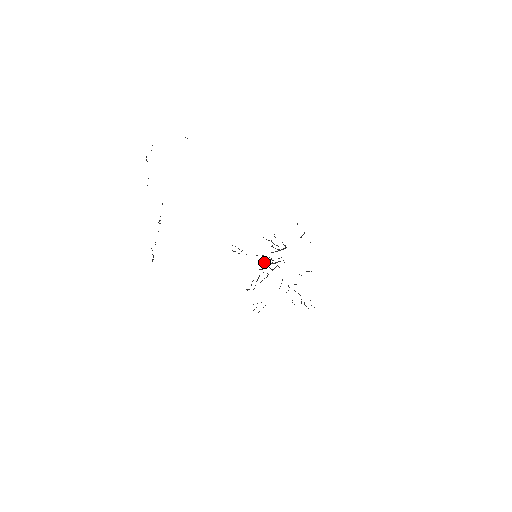
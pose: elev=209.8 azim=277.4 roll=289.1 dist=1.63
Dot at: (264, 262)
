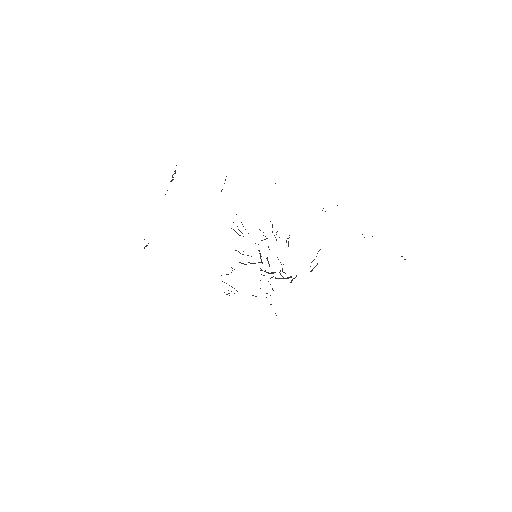
Dot at: (260, 268)
